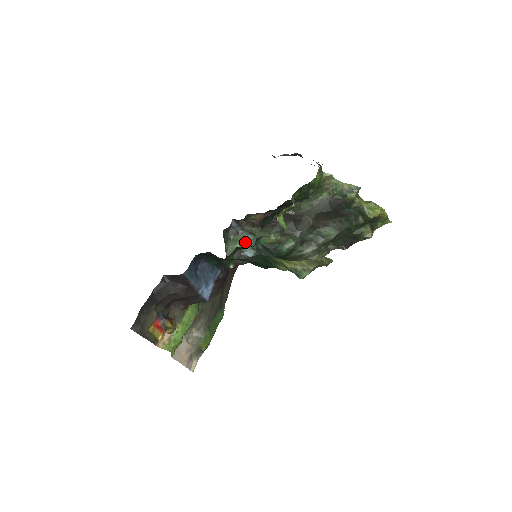
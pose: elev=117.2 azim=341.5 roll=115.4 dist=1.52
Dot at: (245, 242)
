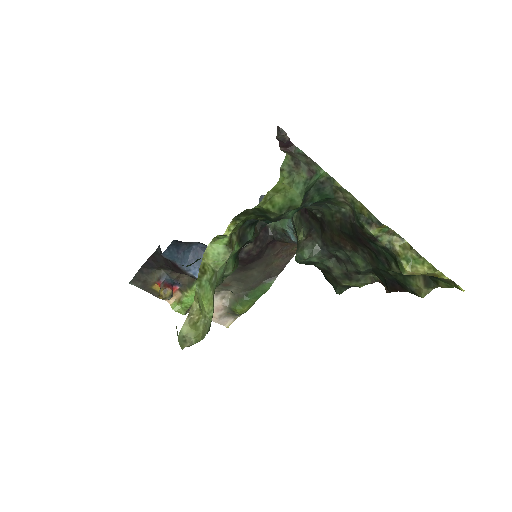
Dot at: (287, 222)
